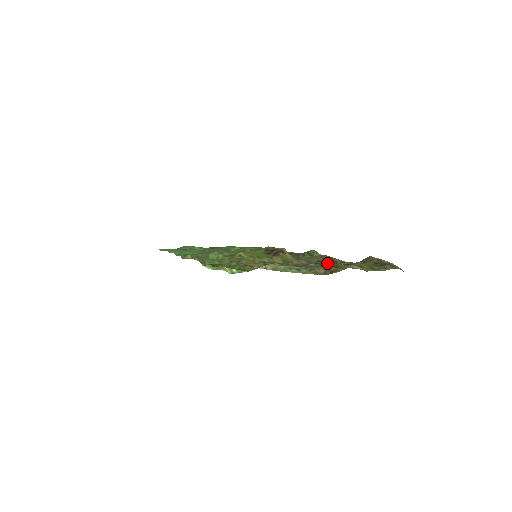
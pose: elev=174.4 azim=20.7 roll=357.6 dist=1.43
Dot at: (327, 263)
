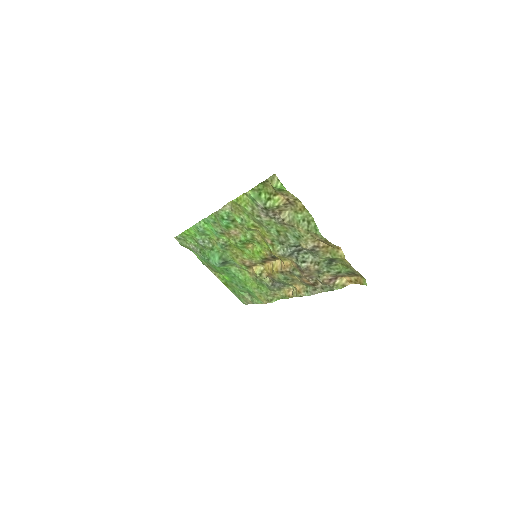
Dot at: (306, 279)
